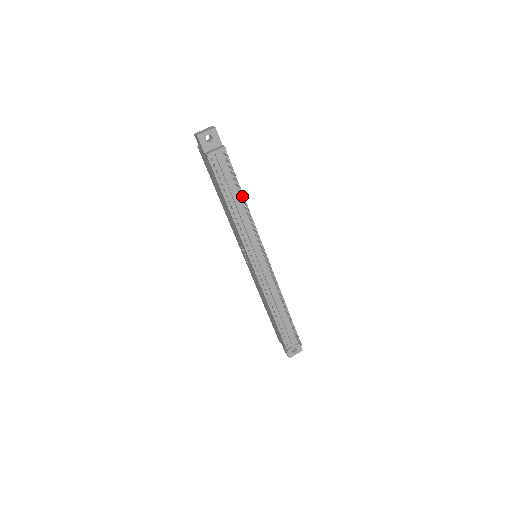
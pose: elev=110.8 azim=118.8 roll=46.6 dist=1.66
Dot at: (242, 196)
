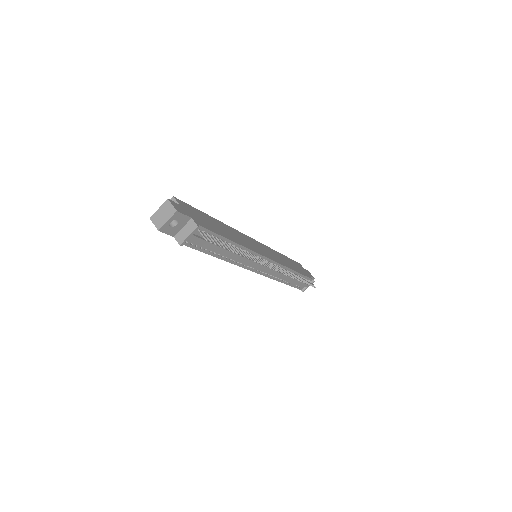
Dot at: (231, 242)
